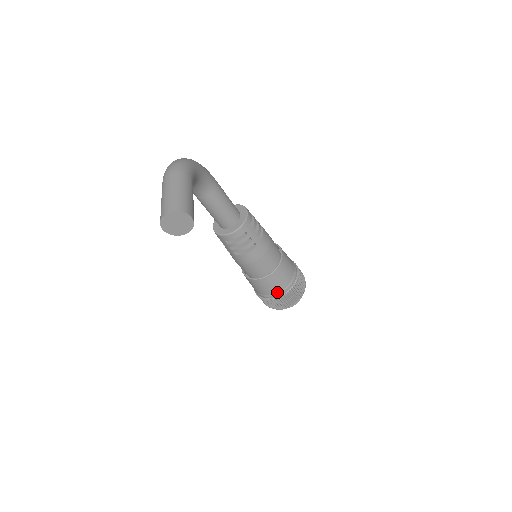
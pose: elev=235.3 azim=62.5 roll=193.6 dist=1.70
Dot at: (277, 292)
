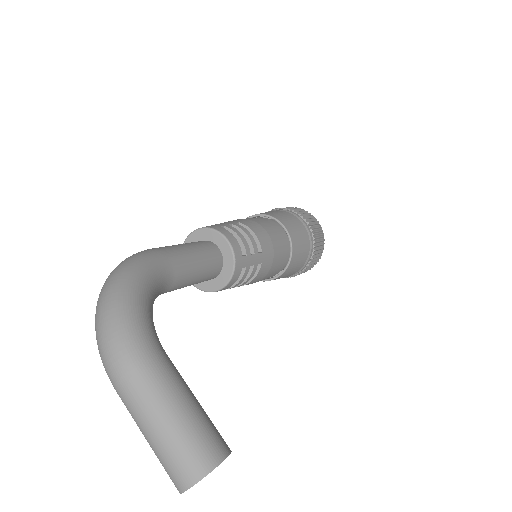
Dot at: (299, 269)
